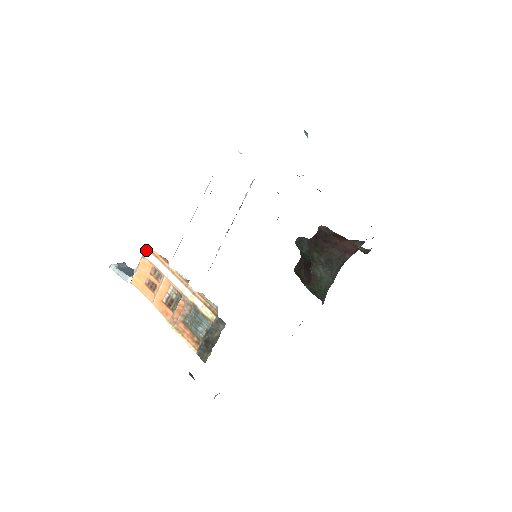
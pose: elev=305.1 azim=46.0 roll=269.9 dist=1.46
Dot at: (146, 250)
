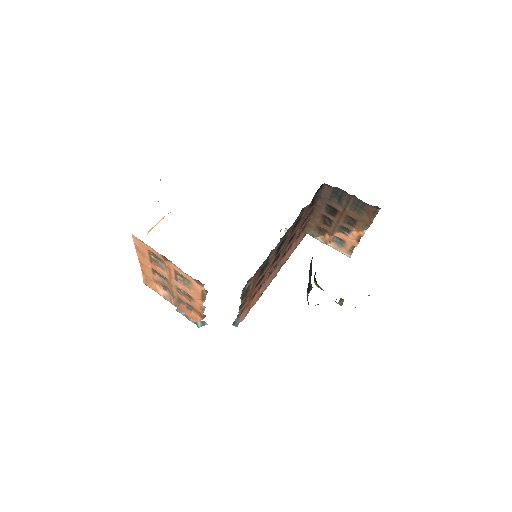
Dot at: occluded
